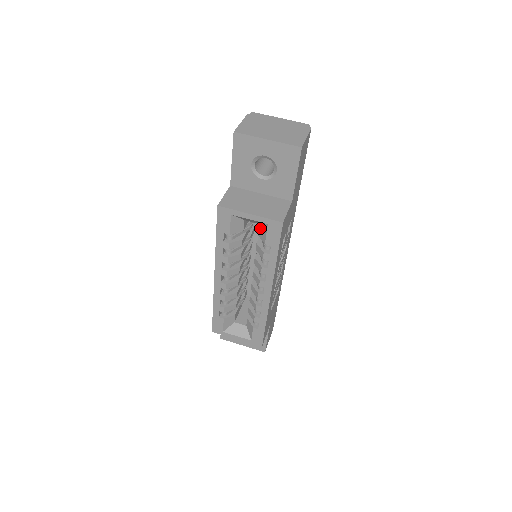
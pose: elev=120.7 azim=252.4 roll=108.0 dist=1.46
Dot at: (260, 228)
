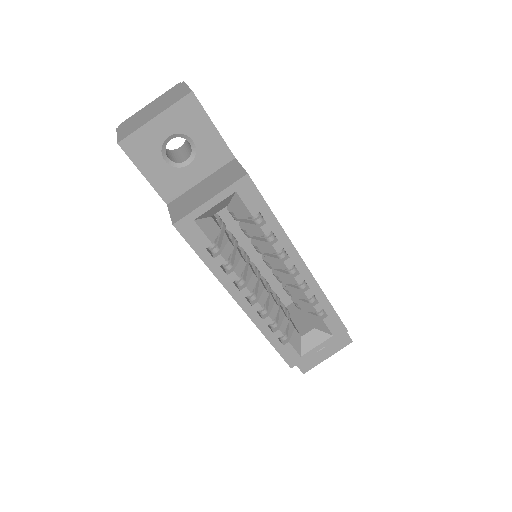
Dot at: (233, 208)
